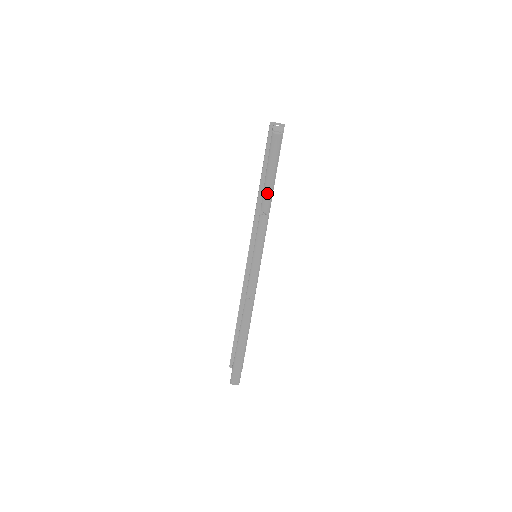
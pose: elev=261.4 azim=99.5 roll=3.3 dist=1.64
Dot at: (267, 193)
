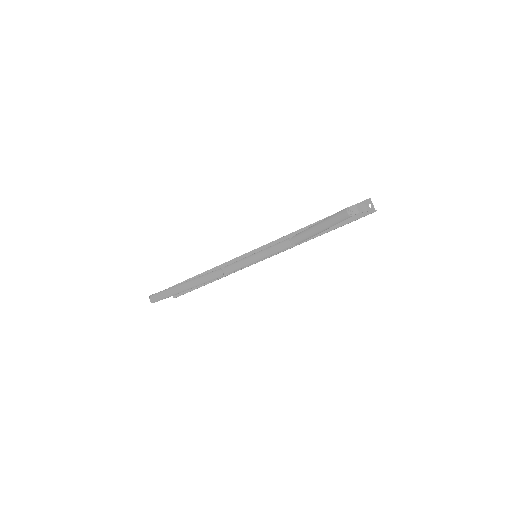
Dot at: (305, 234)
